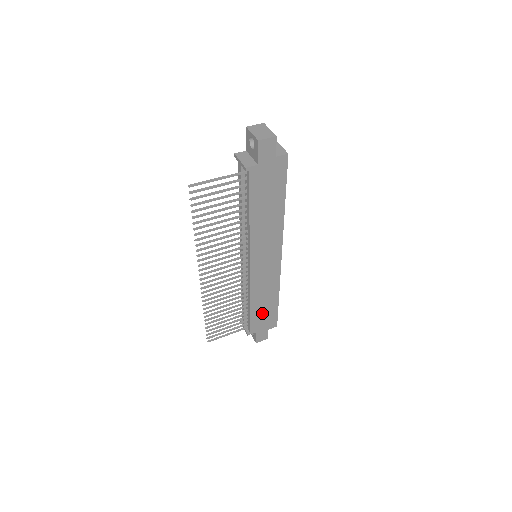
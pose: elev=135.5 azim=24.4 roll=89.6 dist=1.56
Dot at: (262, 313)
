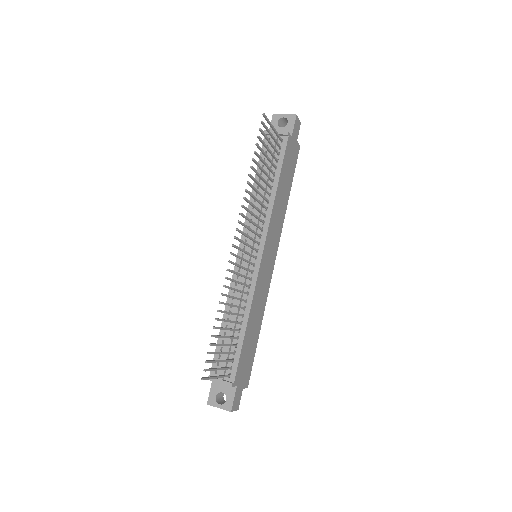
Dot at: (247, 349)
